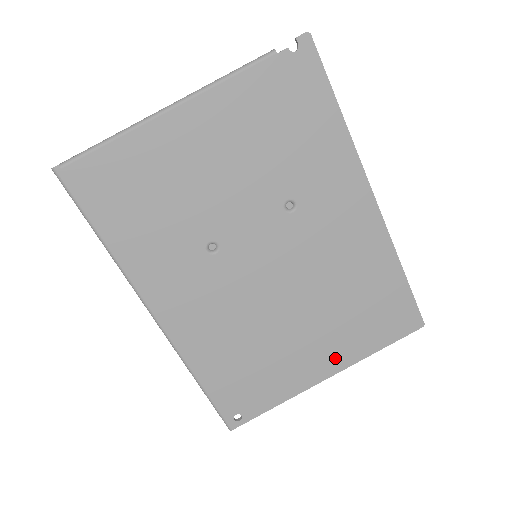
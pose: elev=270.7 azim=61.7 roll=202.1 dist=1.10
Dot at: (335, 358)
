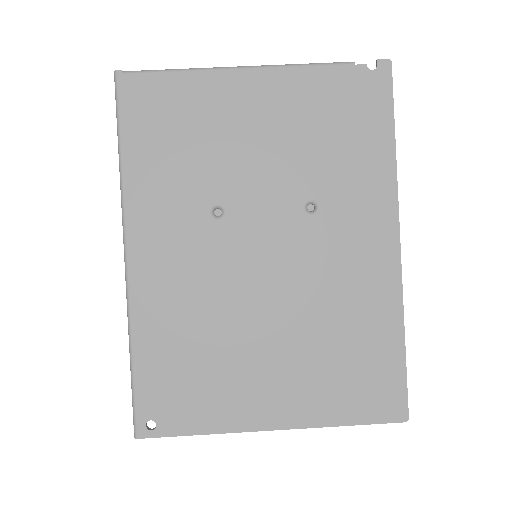
Dot at: (291, 408)
